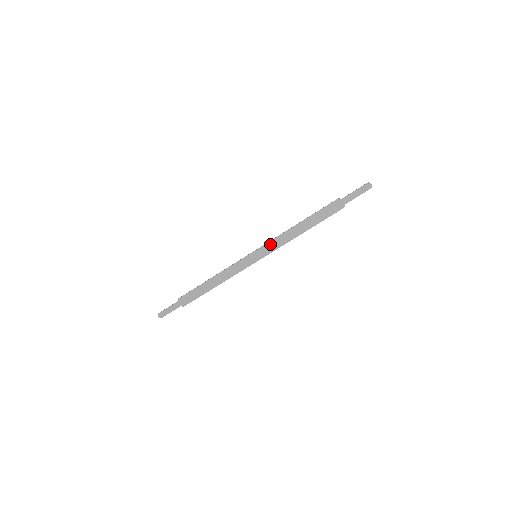
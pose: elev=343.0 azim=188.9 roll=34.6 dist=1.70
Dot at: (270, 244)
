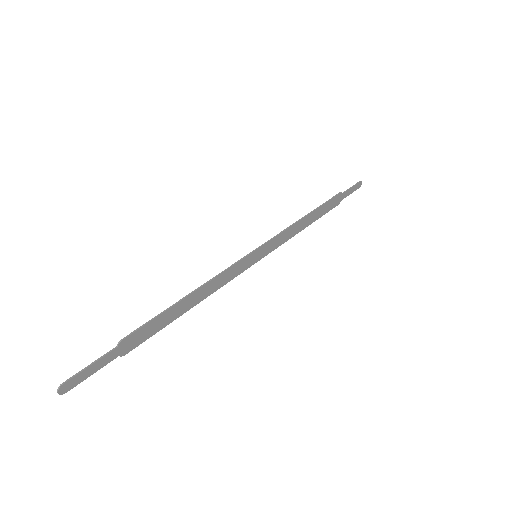
Dot at: (276, 239)
